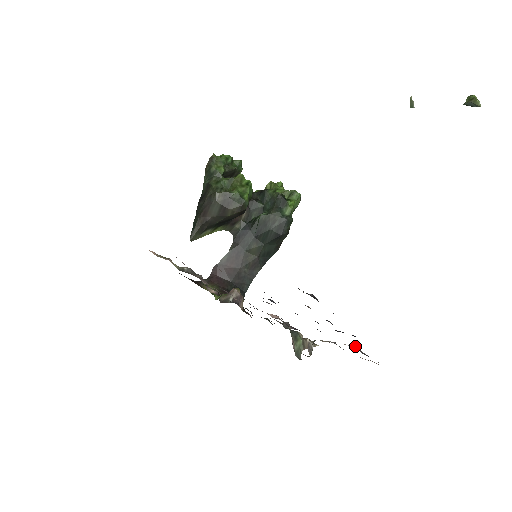
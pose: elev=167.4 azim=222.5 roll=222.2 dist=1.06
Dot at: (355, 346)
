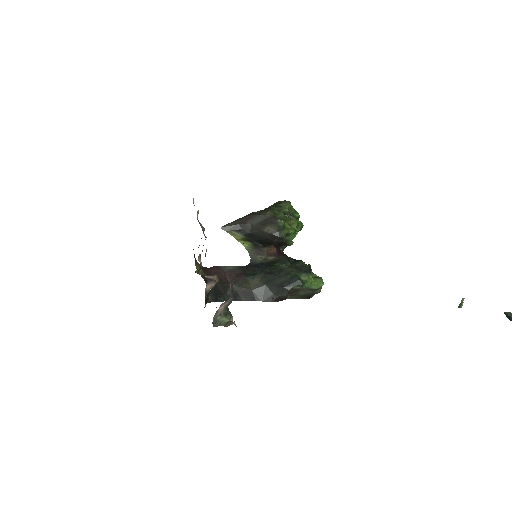
Dot at: occluded
